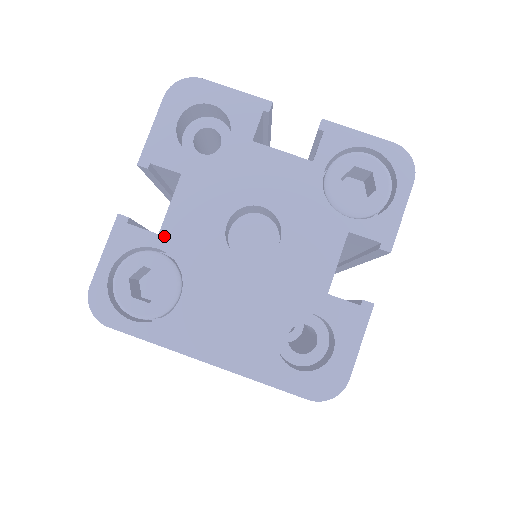
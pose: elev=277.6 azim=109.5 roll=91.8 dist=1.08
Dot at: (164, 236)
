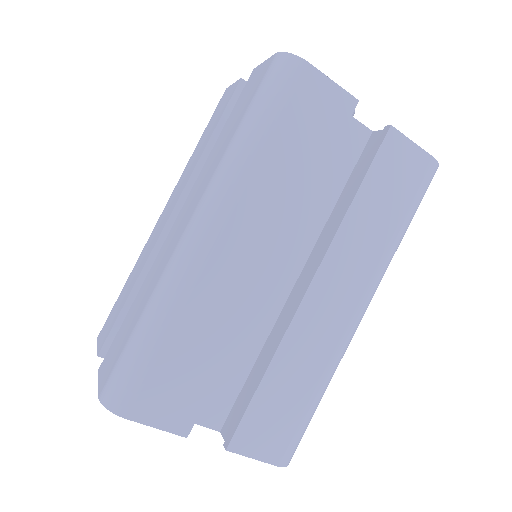
Dot at: occluded
